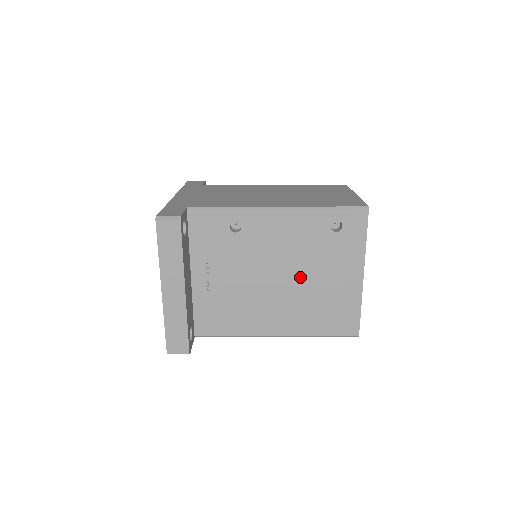
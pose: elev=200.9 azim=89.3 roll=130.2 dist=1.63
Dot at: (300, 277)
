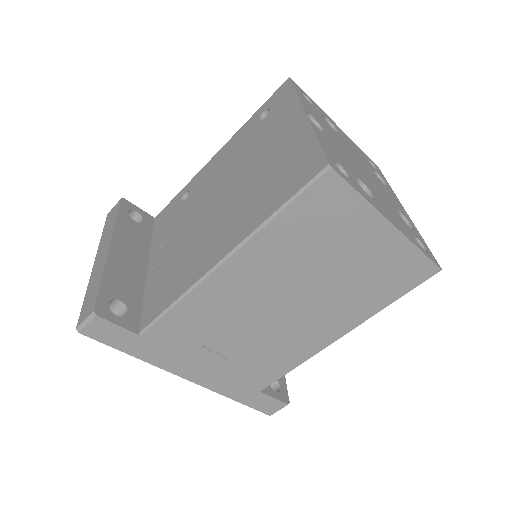
Dot at: (239, 179)
